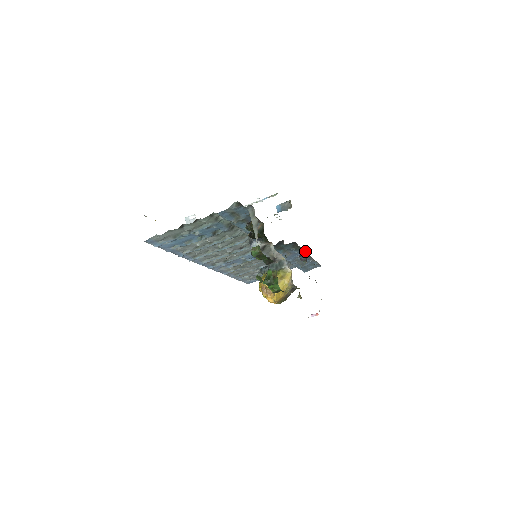
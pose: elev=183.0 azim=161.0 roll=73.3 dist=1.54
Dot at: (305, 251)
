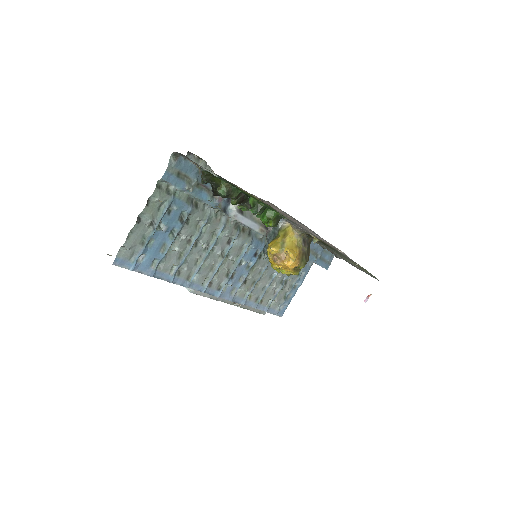
Dot at: occluded
